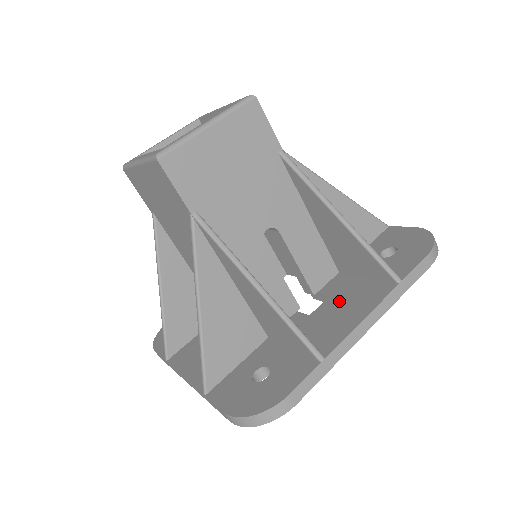
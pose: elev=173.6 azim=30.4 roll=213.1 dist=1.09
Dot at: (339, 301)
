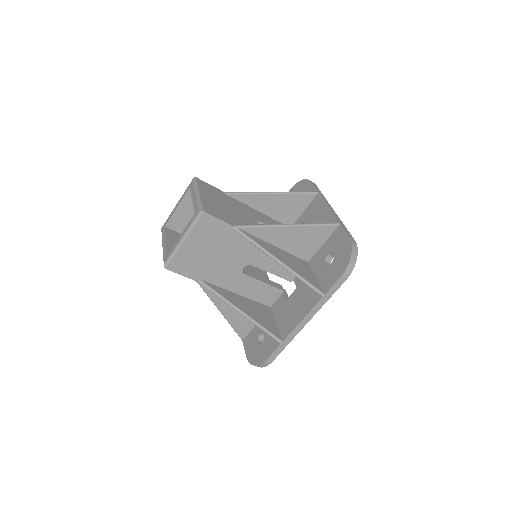
Dot at: (298, 296)
